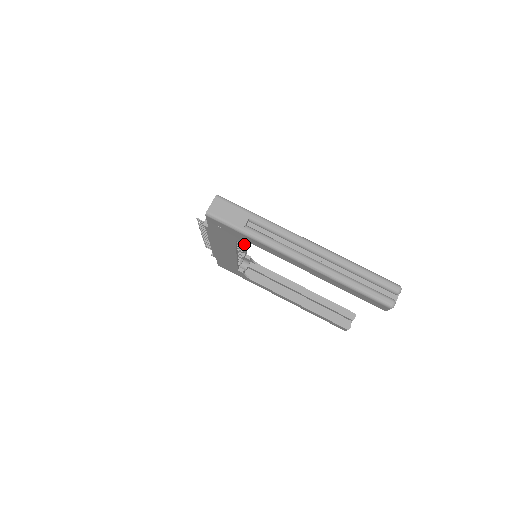
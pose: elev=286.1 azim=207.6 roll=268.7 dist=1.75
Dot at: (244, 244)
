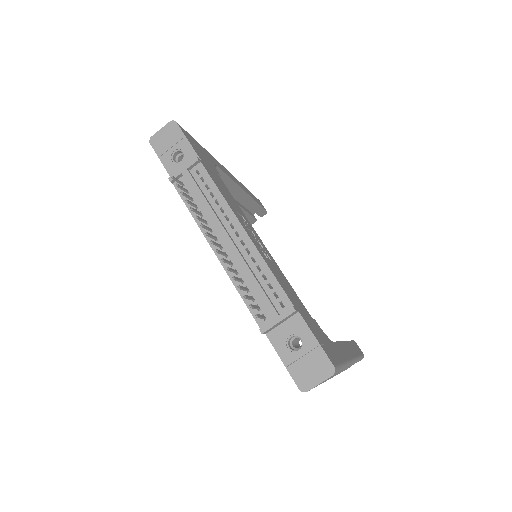
Dot at: occluded
